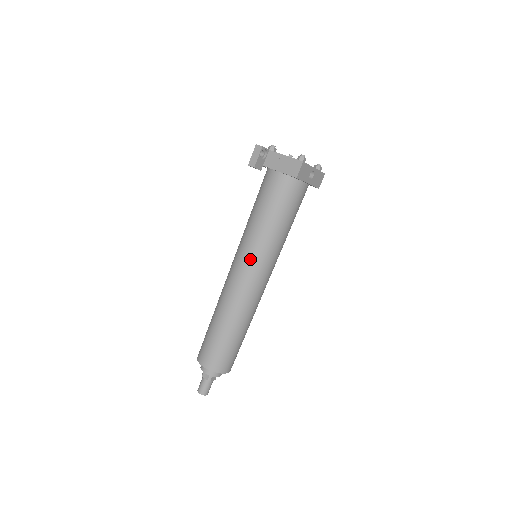
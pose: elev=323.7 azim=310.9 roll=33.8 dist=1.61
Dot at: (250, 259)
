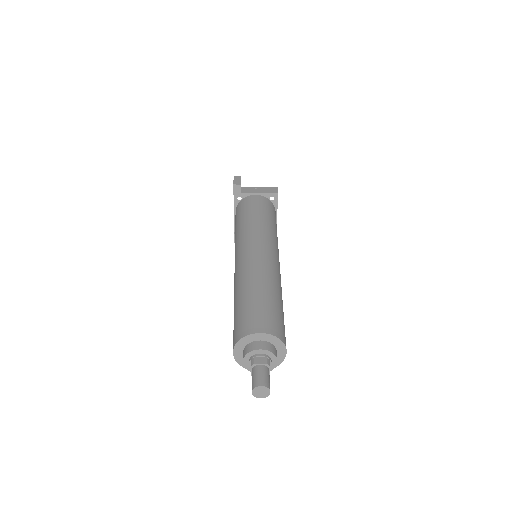
Dot at: (264, 239)
